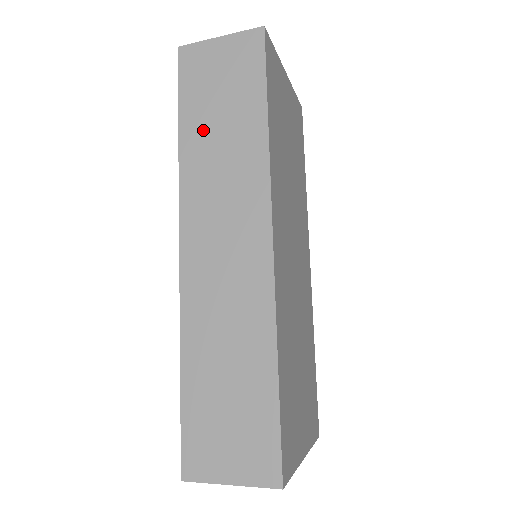
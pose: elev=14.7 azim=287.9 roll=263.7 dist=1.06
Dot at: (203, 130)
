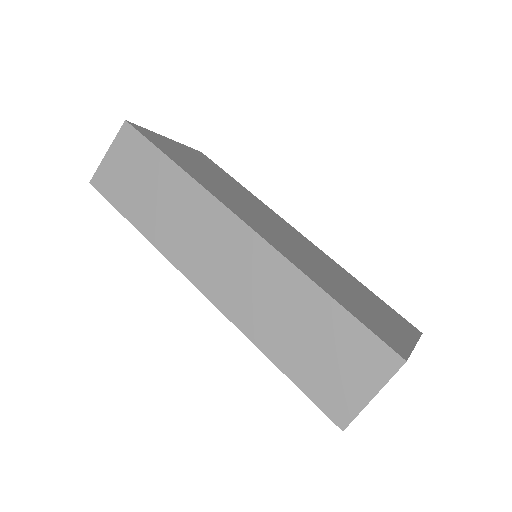
Dot at: (146, 210)
